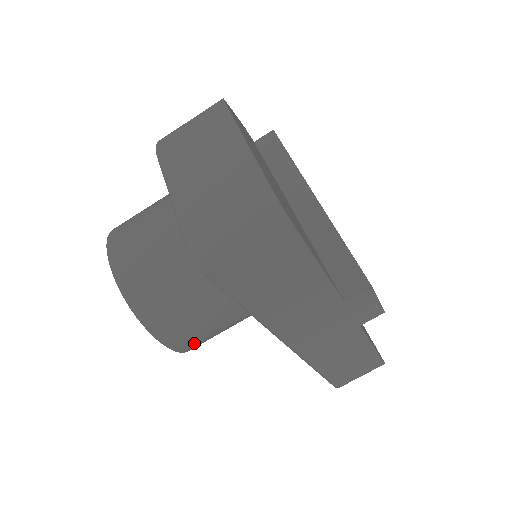
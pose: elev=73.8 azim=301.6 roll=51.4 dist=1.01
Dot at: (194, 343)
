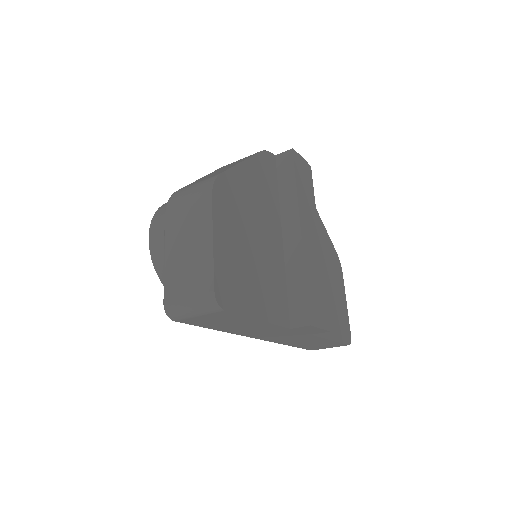
Dot at: occluded
